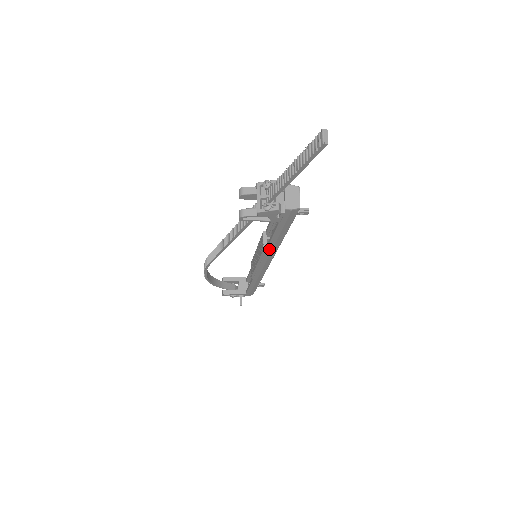
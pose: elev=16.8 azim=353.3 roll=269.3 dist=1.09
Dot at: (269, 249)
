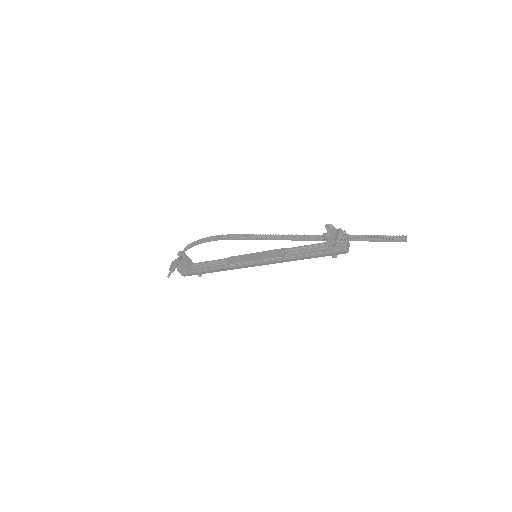
Dot at: (287, 258)
